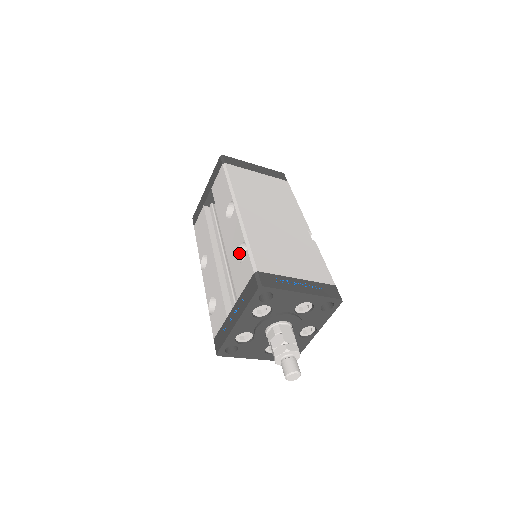
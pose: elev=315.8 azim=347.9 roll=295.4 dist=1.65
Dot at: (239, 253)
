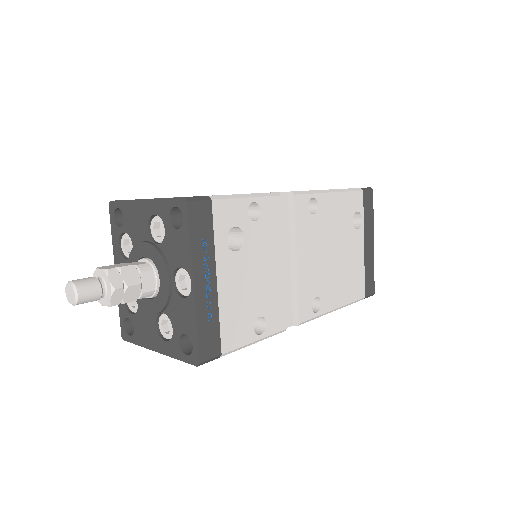
Dot at: occluded
